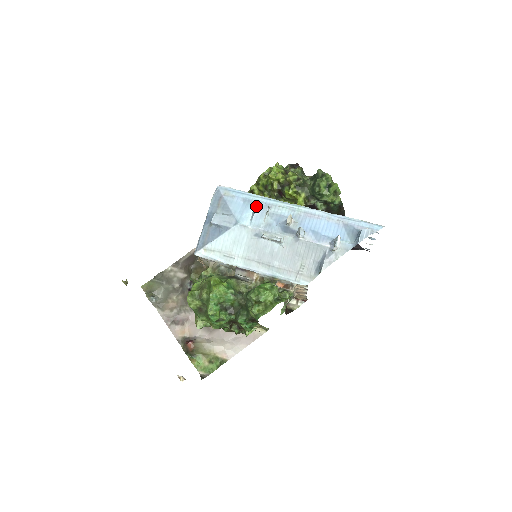
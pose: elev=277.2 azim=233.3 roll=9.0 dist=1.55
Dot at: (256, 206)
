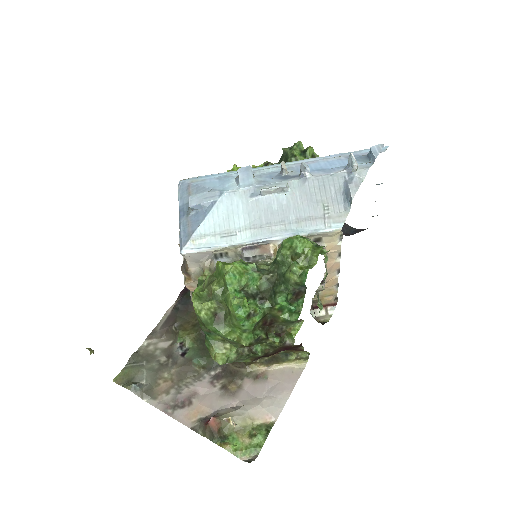
Dot at: (236, 177)
